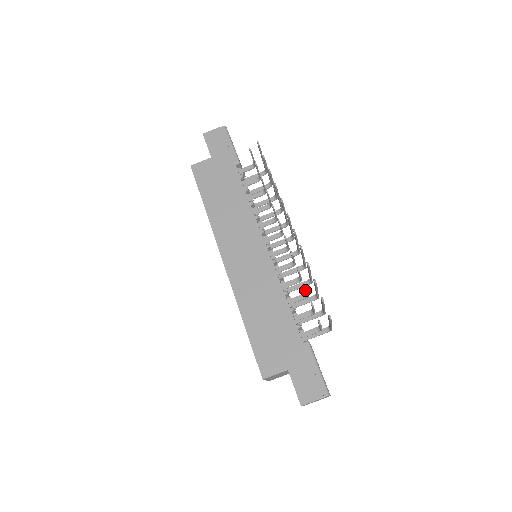
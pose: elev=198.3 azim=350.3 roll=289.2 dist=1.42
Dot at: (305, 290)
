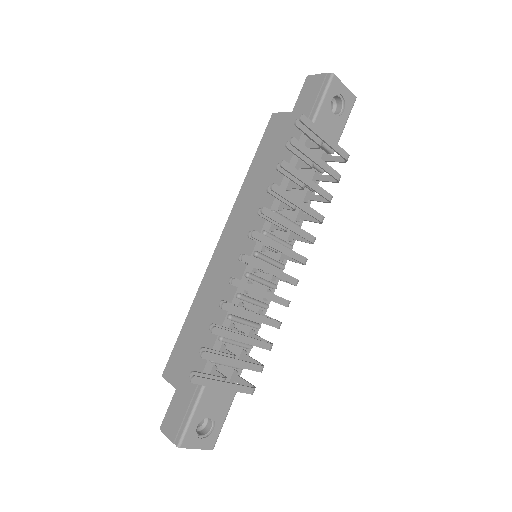
Dot at: occluded
